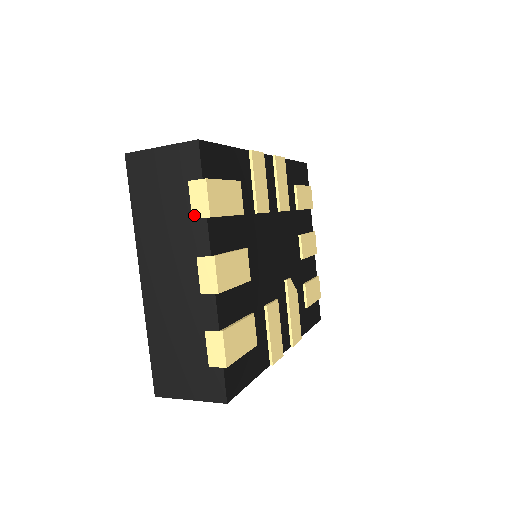
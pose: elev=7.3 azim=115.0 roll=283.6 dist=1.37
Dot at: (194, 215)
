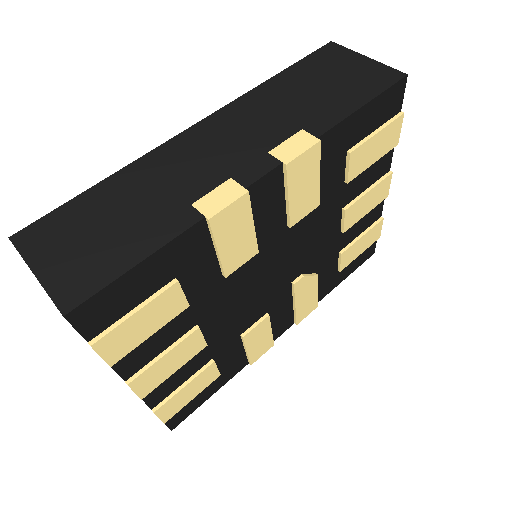
Dot at: occluded
